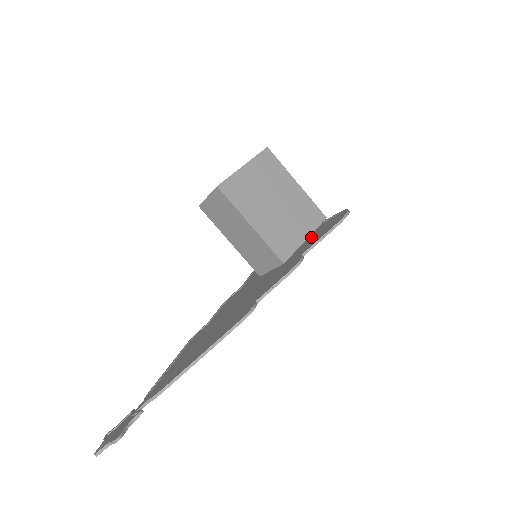
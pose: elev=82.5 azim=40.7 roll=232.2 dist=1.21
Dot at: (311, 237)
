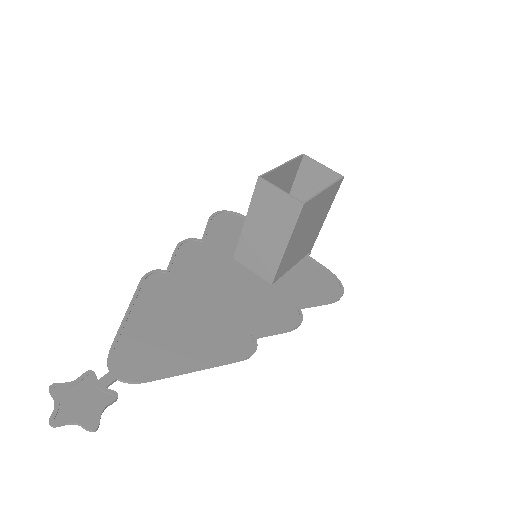
Dot at: (301, 274)
